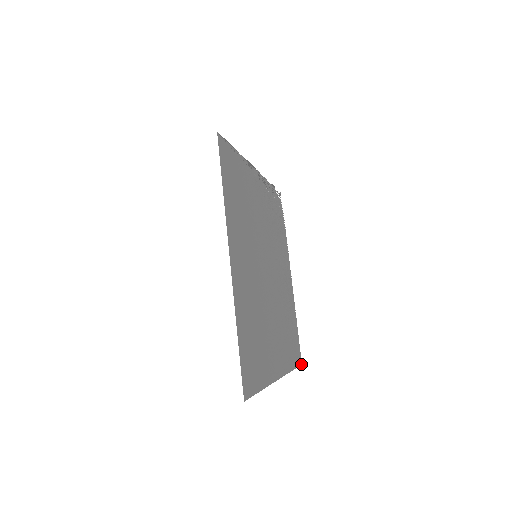
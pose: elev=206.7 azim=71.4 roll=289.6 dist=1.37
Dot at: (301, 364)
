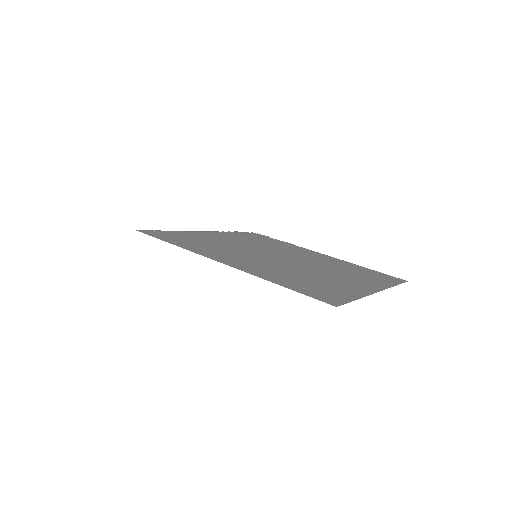
Dot at: occluded
